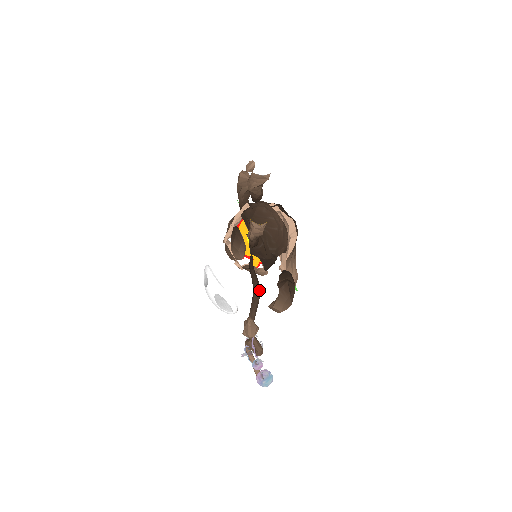
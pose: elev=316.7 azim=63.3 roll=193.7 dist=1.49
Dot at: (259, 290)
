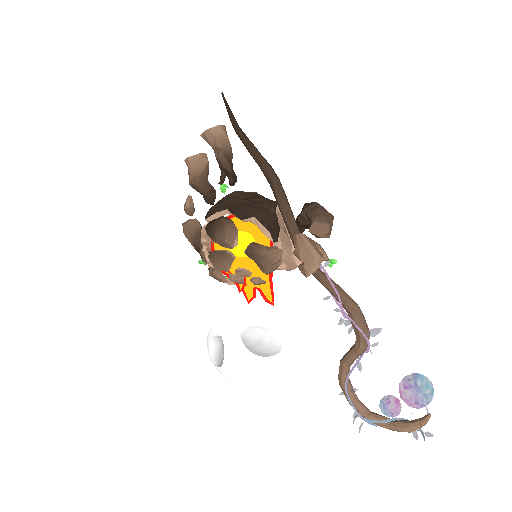
Dot at: (270, 166)
